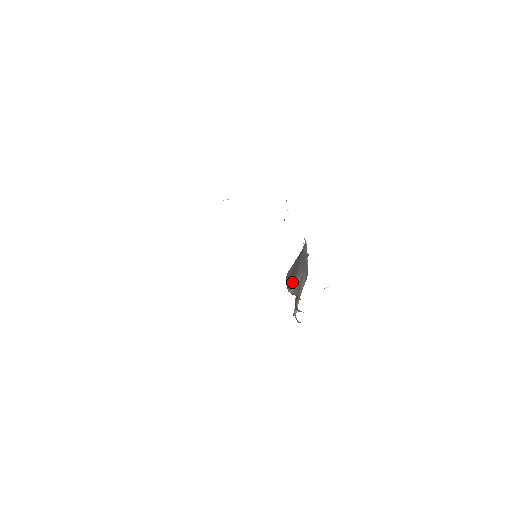
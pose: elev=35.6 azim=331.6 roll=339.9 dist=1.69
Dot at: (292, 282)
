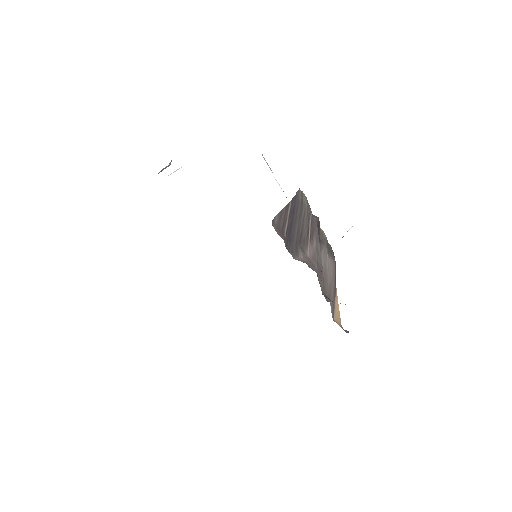
Dot at: (298, 248)
